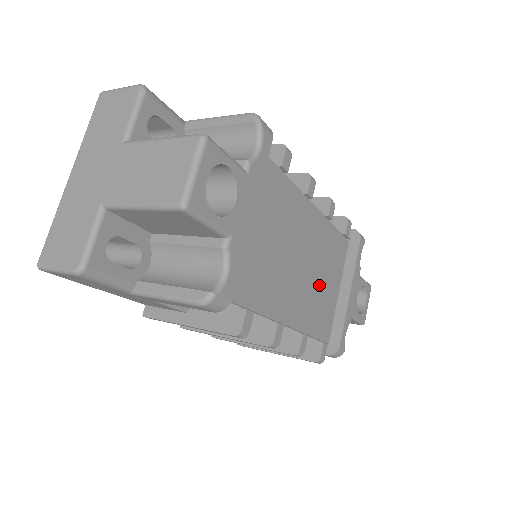
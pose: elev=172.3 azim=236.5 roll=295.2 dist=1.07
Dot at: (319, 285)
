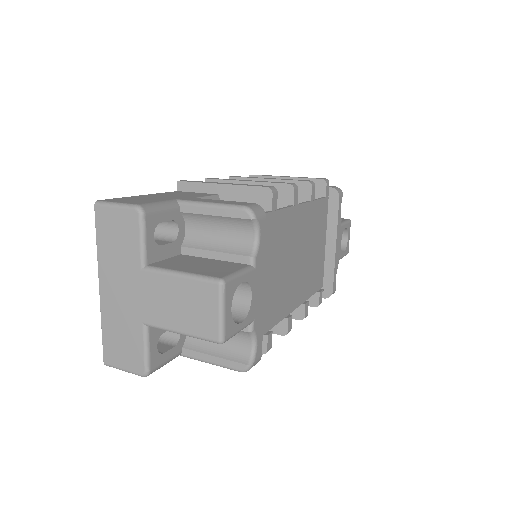
Dot at: (311, 257)
